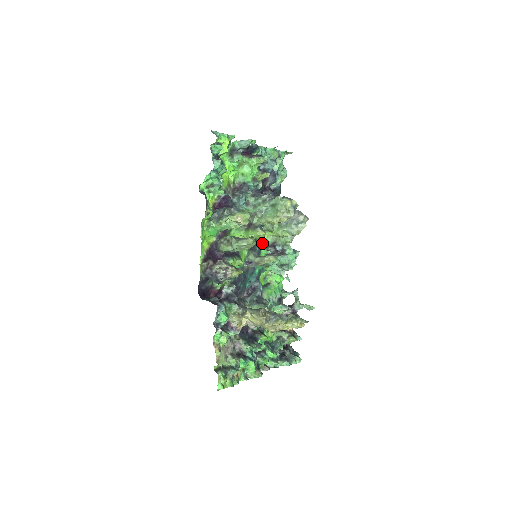
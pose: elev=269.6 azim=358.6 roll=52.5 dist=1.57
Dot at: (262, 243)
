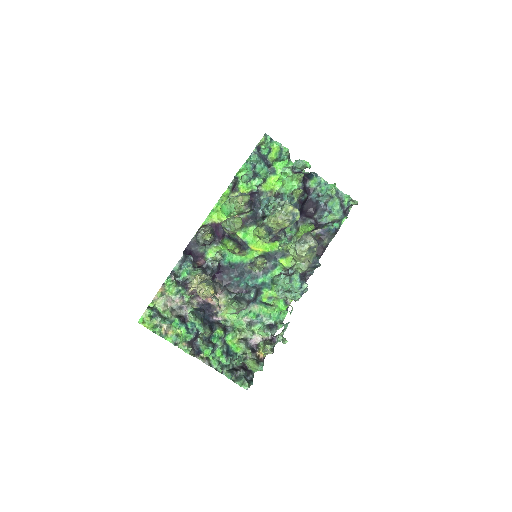
Dot at: (284, 264)
